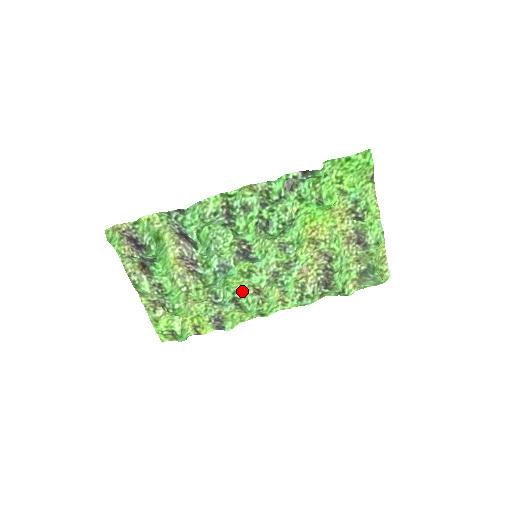
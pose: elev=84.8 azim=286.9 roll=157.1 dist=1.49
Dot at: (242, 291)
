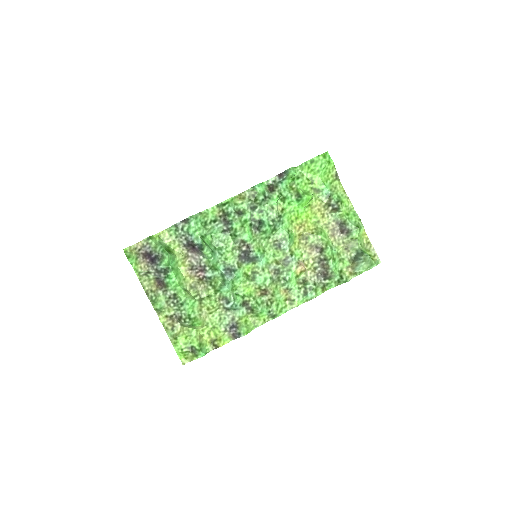
Dot at: (250, 294)
